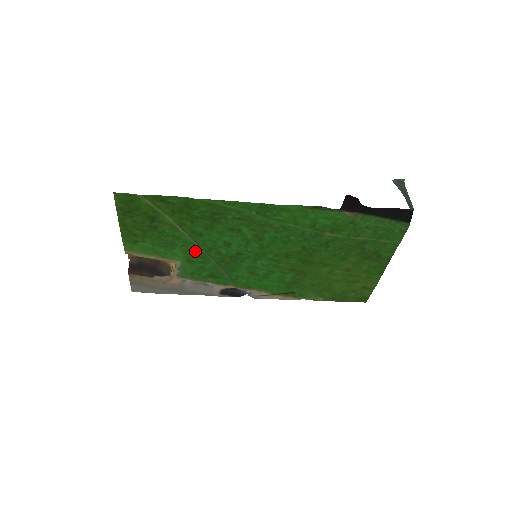
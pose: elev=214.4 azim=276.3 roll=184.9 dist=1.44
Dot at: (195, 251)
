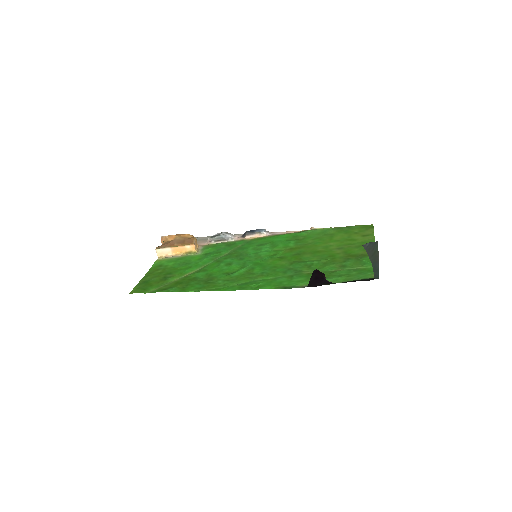
Dot at: (207, 260)
